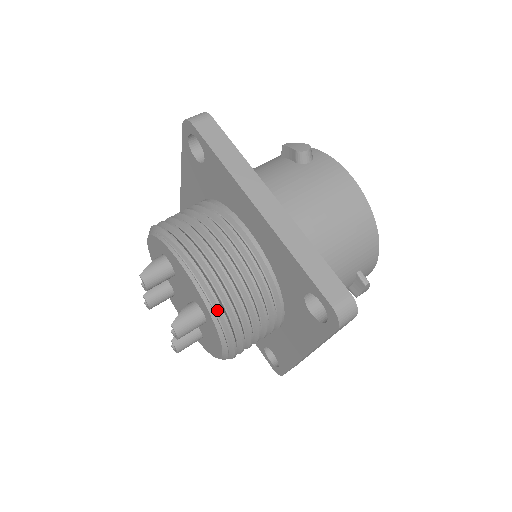
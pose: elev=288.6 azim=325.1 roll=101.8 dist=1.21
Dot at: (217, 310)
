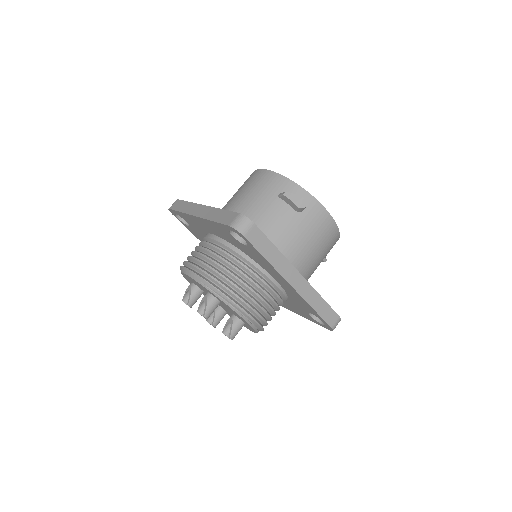
Dot at: (260, 329)
